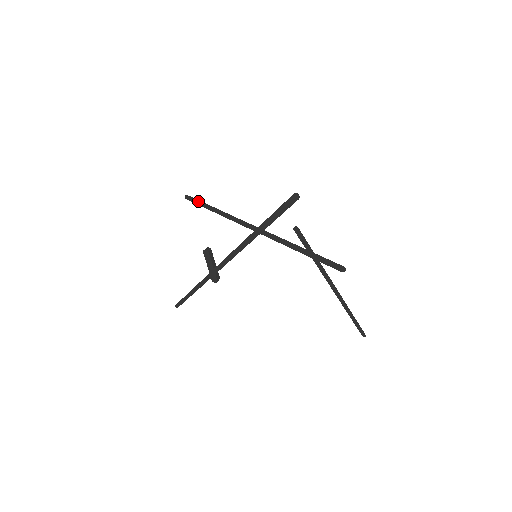
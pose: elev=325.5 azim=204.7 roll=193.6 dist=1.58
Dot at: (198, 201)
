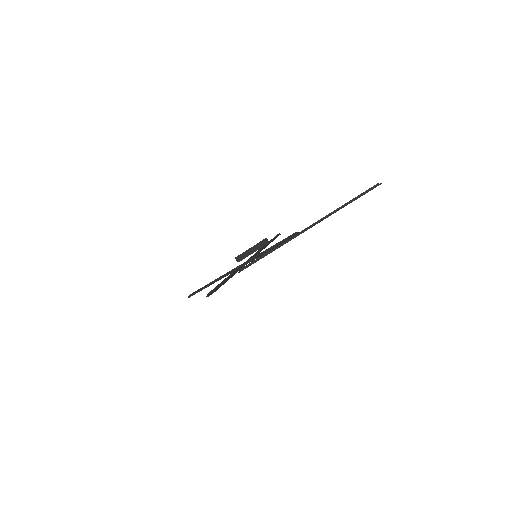
Dot at: occluded
